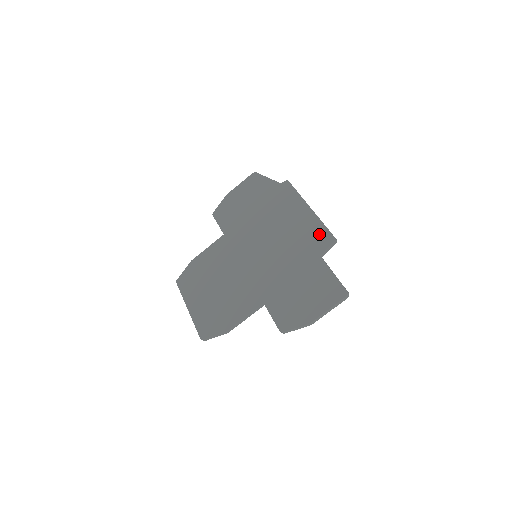
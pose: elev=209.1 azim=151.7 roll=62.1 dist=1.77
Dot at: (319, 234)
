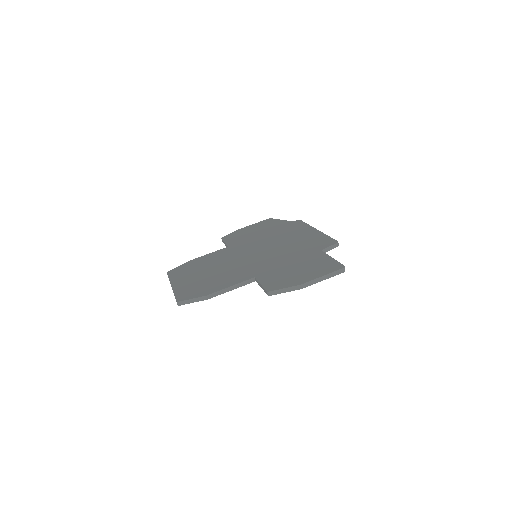
Dot at: (323, 240)
